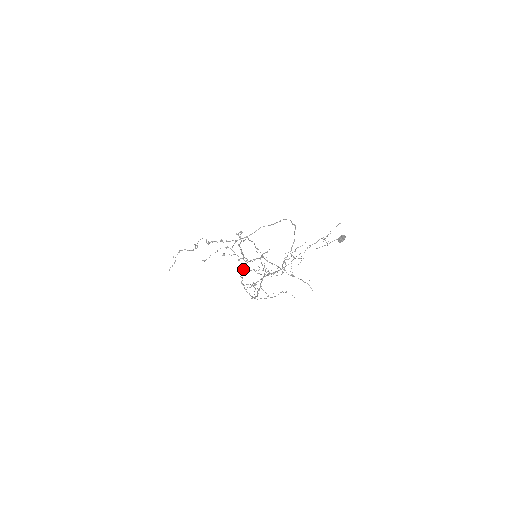
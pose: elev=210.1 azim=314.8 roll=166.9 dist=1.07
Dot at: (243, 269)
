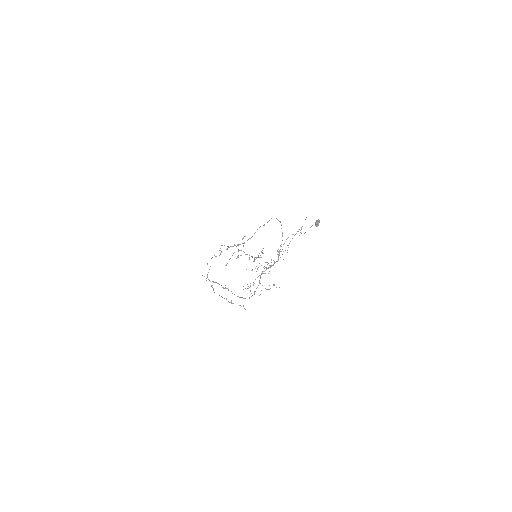
Dot at: occluded
